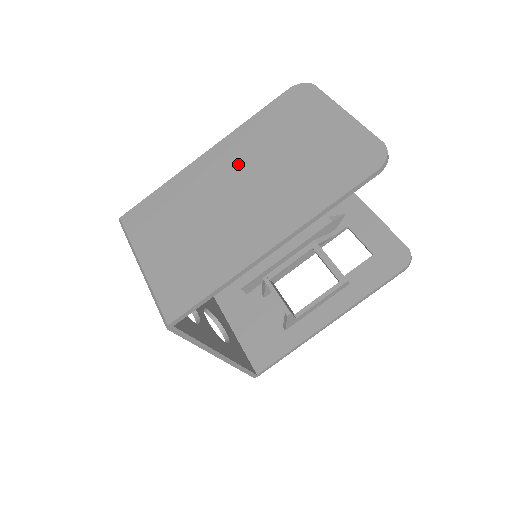
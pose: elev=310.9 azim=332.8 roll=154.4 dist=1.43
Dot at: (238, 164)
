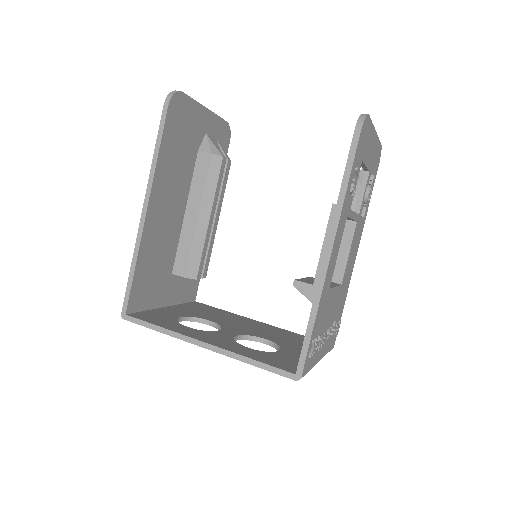
Dot at: occluded
